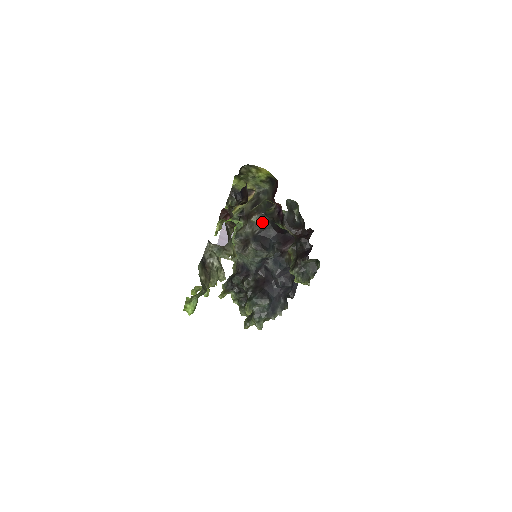
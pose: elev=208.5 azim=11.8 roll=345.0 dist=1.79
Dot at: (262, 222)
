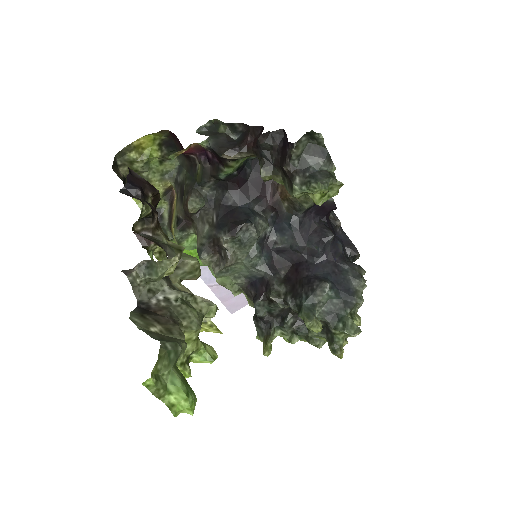
Dot at: (208, 201)
